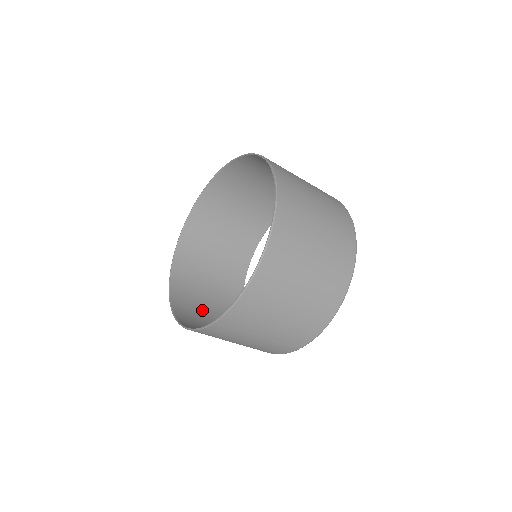
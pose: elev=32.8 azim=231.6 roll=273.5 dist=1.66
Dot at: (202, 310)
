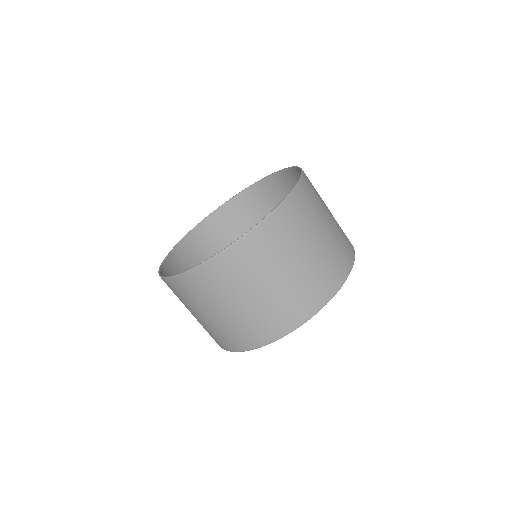
Dot at: occluded
